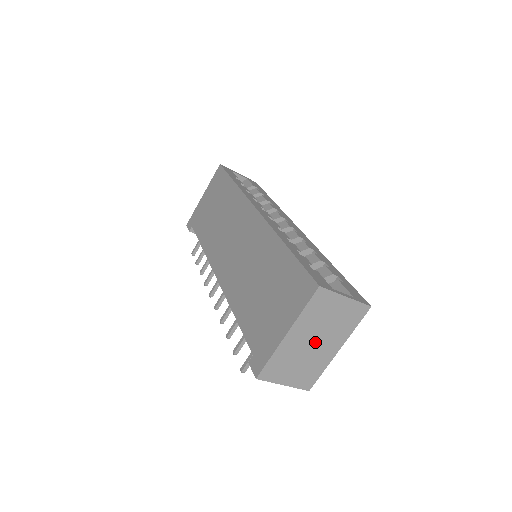
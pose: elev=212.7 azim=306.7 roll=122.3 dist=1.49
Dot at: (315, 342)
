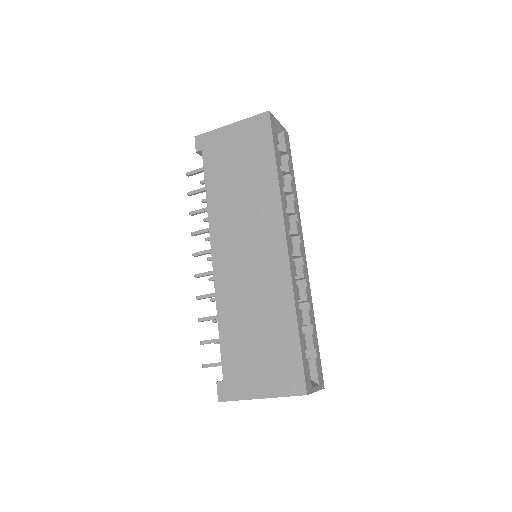
Dot at: occluded
